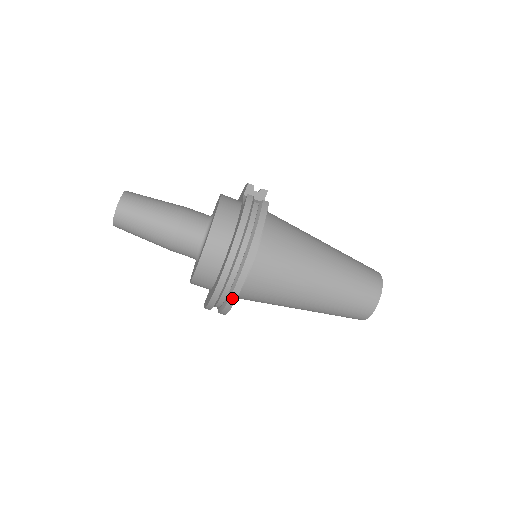
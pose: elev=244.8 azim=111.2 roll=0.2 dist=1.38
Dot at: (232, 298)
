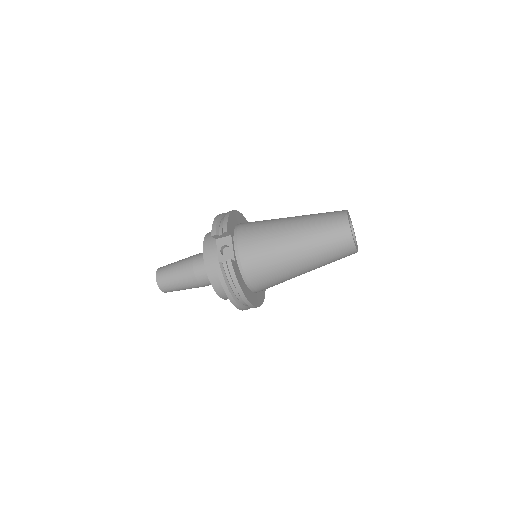
Dot at: occluded
